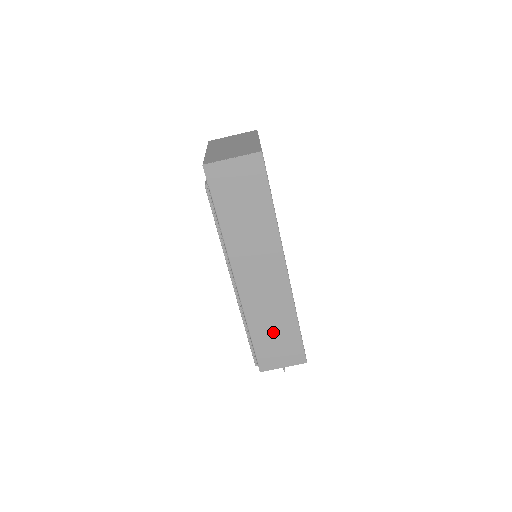
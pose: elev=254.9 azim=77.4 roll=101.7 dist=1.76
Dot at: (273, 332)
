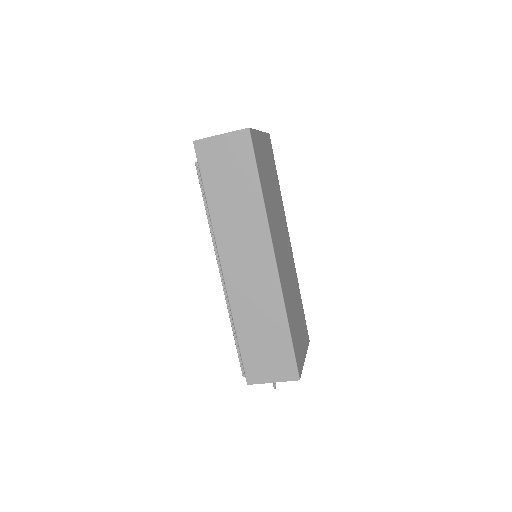
Dot at: (261, 335)
